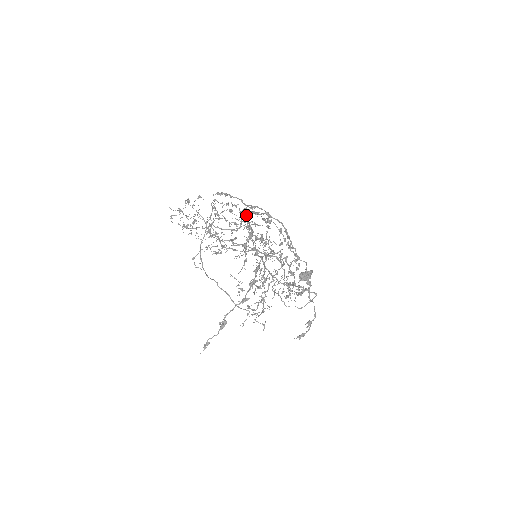
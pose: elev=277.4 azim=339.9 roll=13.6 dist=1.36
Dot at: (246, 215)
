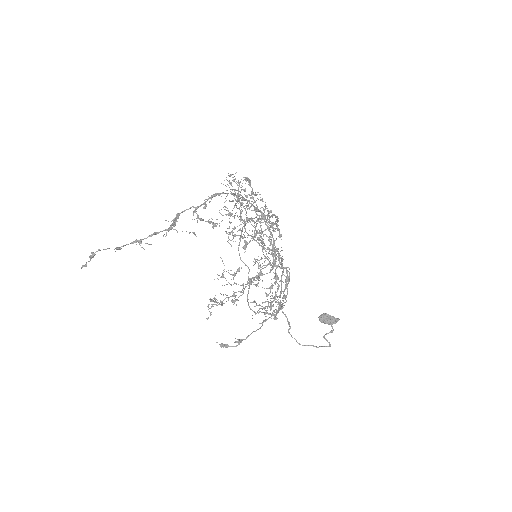
Dot at: (212, 195)
